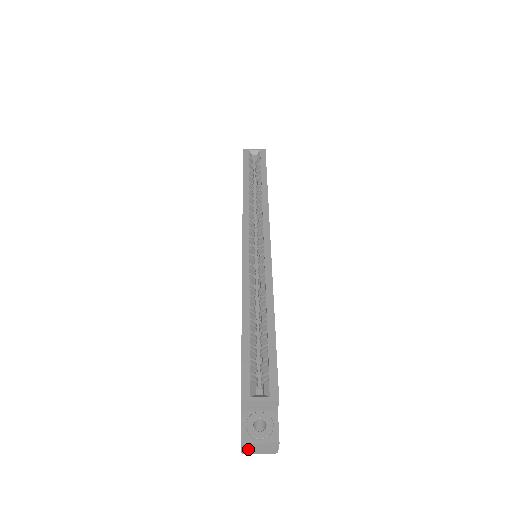
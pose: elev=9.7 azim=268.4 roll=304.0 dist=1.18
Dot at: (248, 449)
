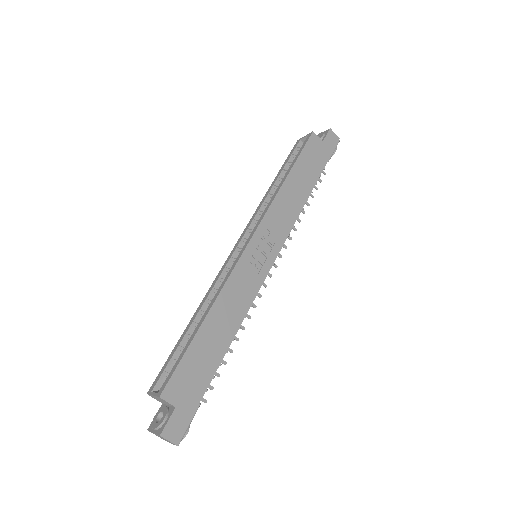
Dot at: (160, 437)
